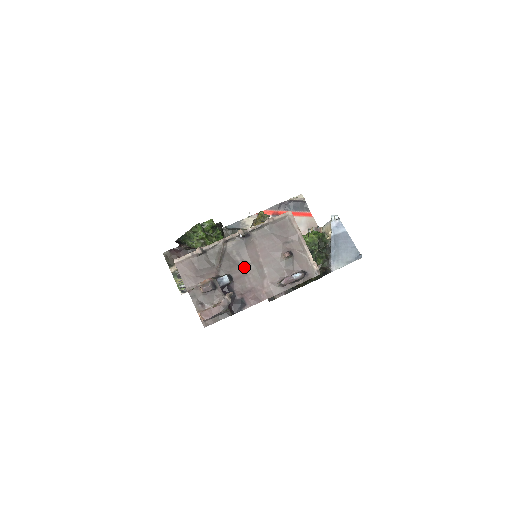
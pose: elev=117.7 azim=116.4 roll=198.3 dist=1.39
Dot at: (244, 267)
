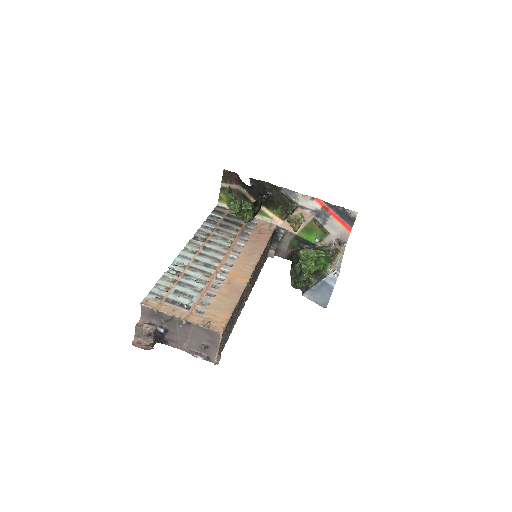
Dot at: (178, 331)
